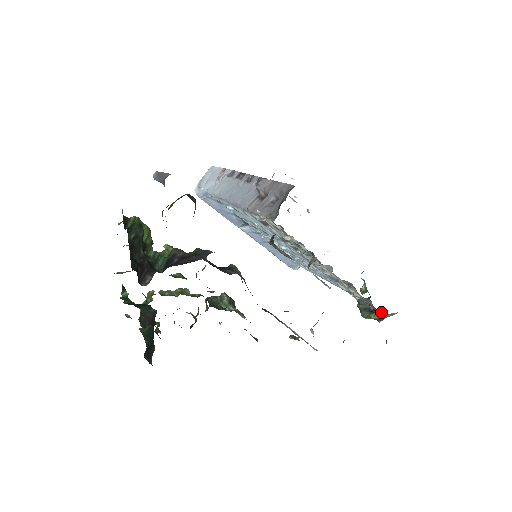
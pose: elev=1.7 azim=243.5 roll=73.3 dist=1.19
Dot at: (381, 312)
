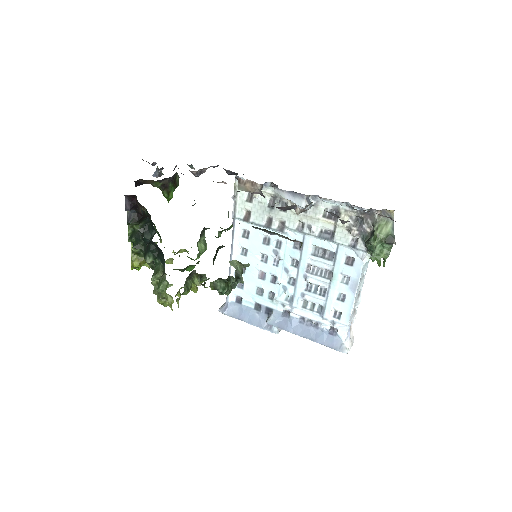
Dot at: (375, 218)
